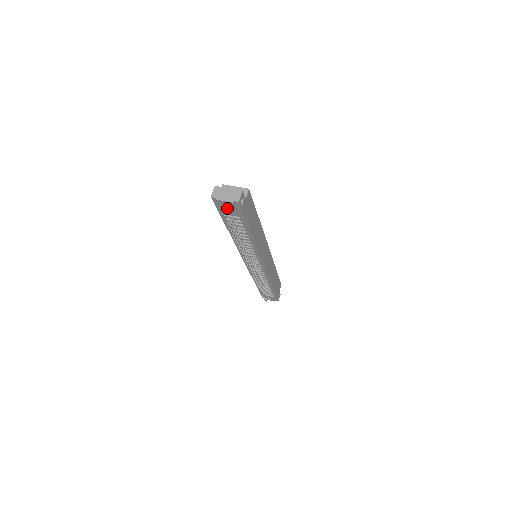
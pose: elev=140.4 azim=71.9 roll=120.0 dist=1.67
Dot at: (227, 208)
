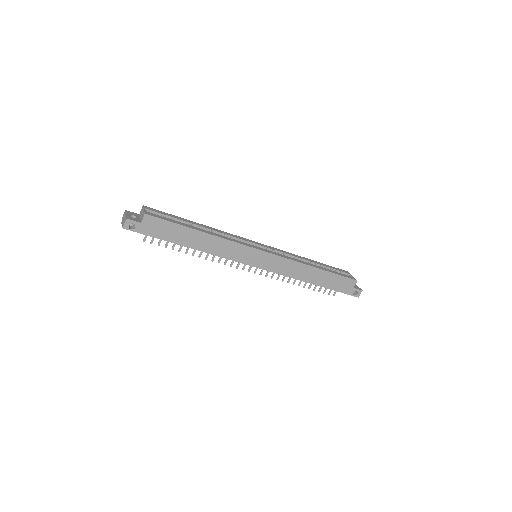
Dot at: occluded
